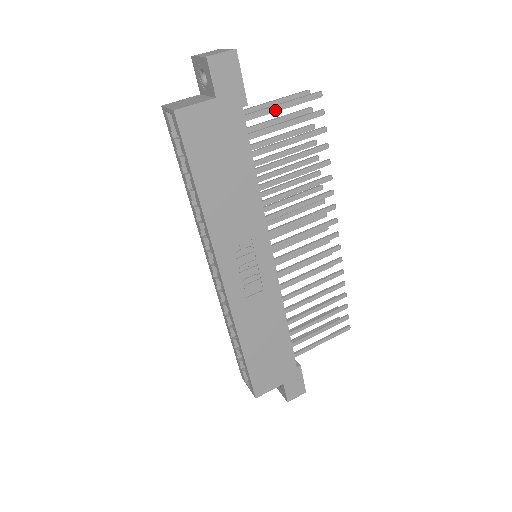
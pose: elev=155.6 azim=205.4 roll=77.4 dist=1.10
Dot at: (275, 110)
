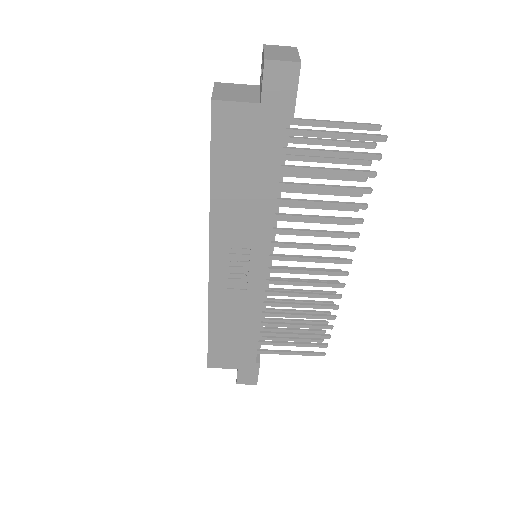
Dot at: (325, 136)
